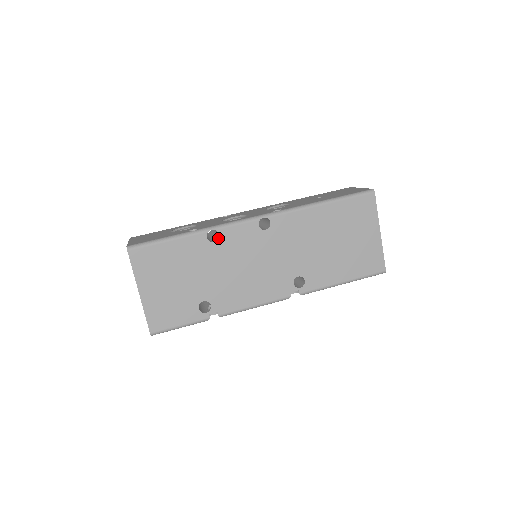
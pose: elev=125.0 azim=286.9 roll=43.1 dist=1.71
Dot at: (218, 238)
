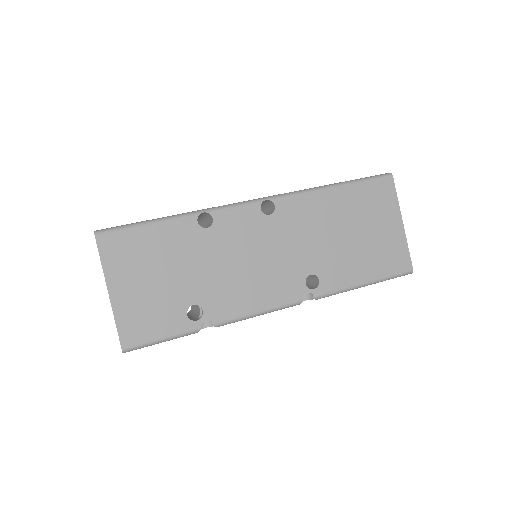
Dot at: (211, 223)
